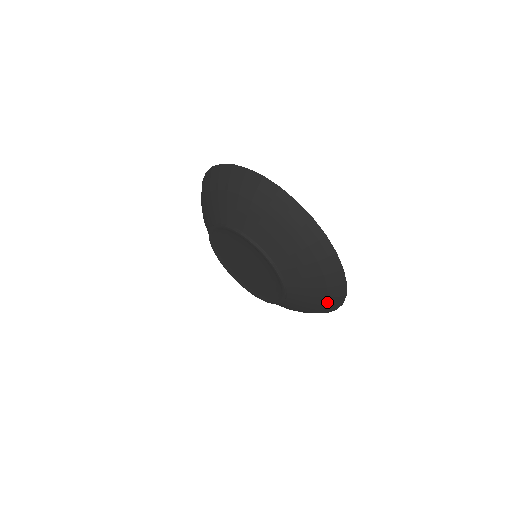
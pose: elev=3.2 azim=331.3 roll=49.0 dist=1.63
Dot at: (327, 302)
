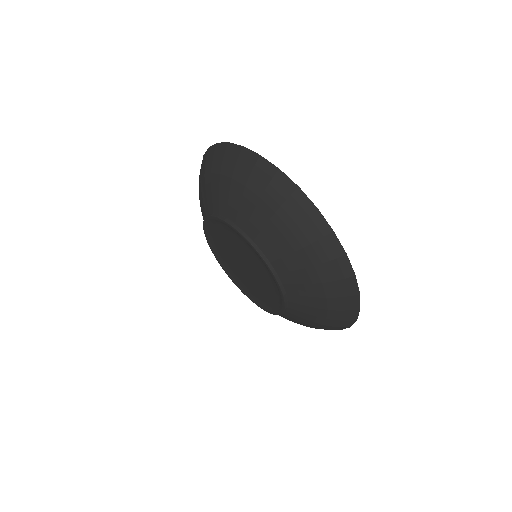
Dot at: (292, 216)
